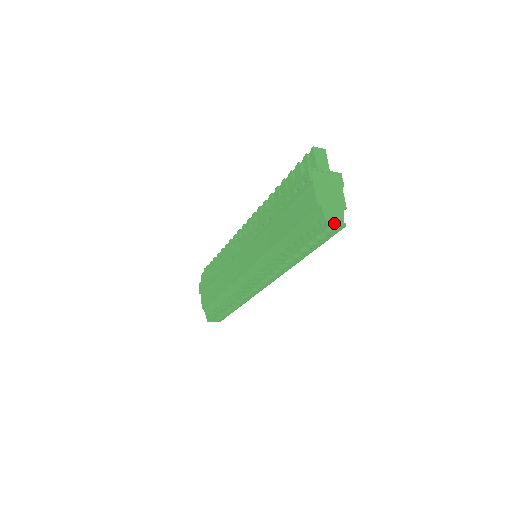
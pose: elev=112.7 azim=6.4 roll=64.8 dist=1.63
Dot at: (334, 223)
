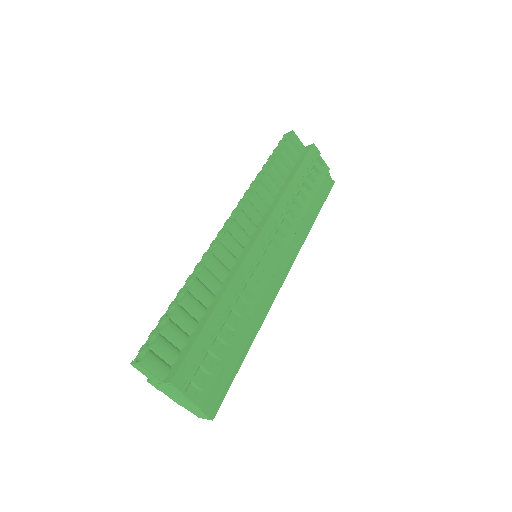
Dot at: (203, 418)
